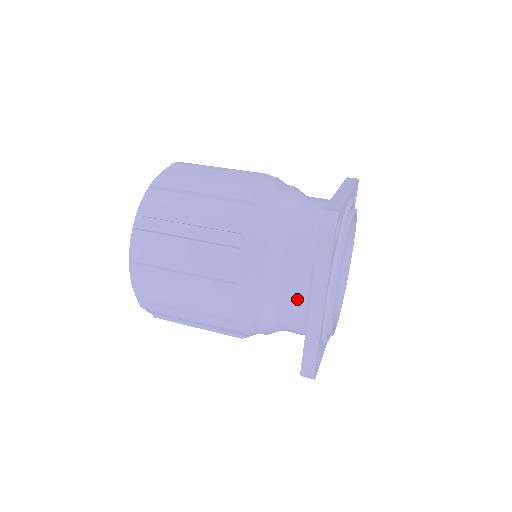
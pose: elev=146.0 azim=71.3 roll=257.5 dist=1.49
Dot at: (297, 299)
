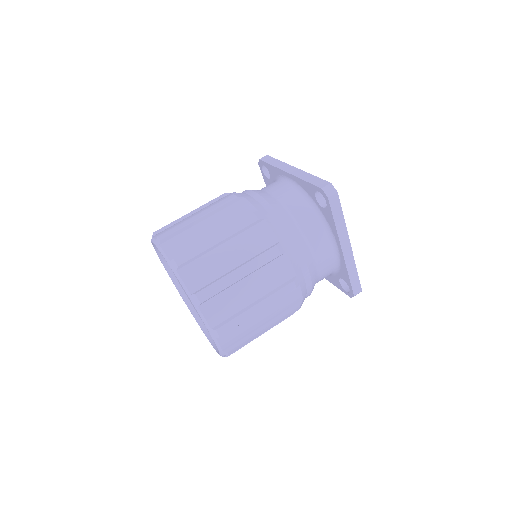
Dot at: (328, 255)
